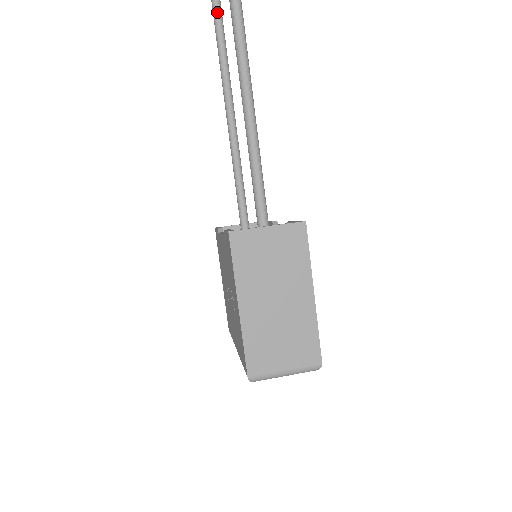
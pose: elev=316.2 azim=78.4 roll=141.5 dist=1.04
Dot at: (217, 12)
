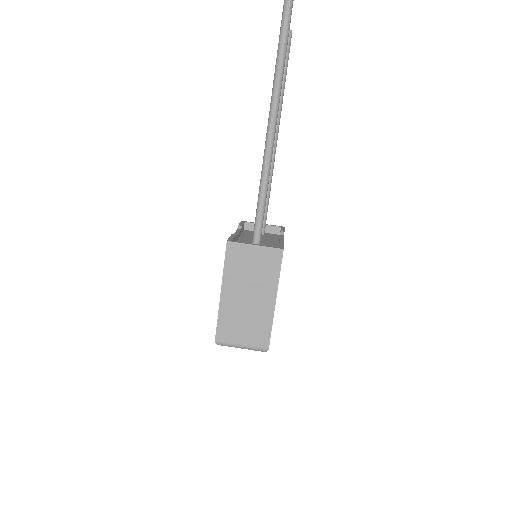
Dot at: occluded
